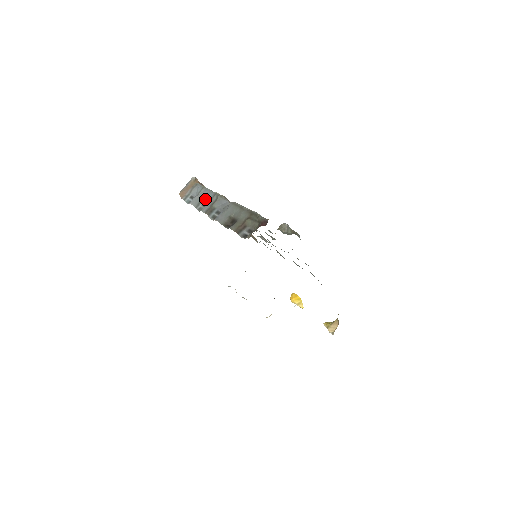
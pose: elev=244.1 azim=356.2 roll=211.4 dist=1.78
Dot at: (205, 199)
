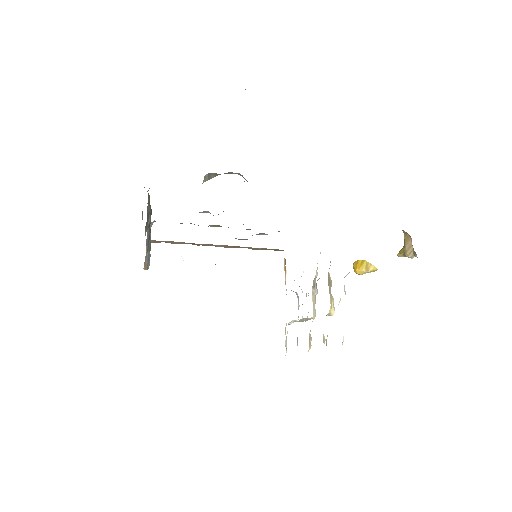
Dot at: occluded
